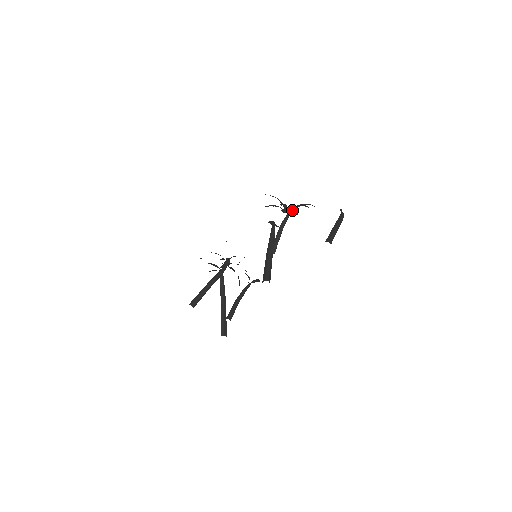
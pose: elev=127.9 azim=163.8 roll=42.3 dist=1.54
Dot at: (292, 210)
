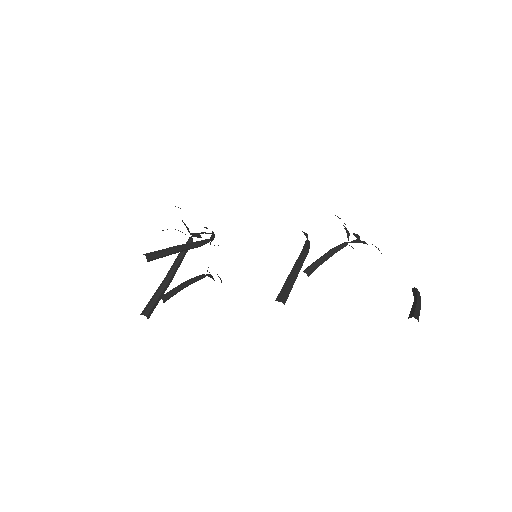
Dot at: (355, 241)
